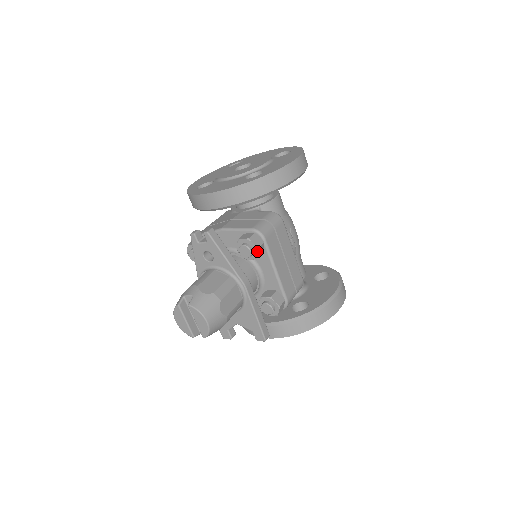
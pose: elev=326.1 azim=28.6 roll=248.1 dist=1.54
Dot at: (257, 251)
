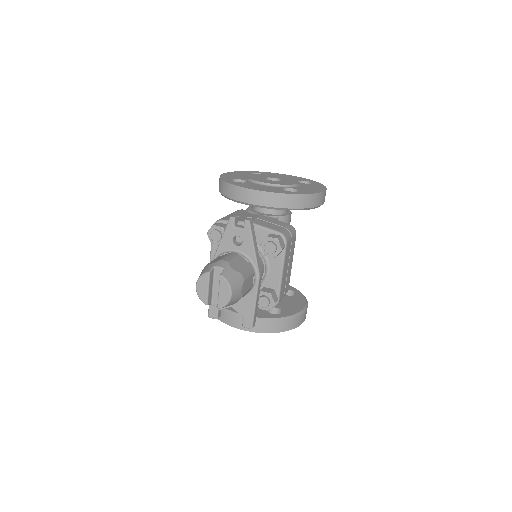
Dot at: (280, 251)
